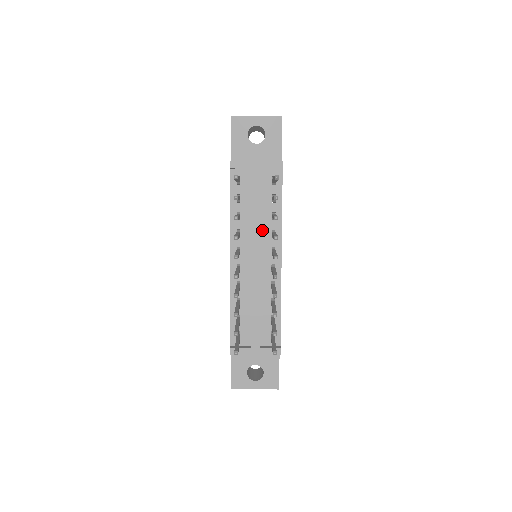
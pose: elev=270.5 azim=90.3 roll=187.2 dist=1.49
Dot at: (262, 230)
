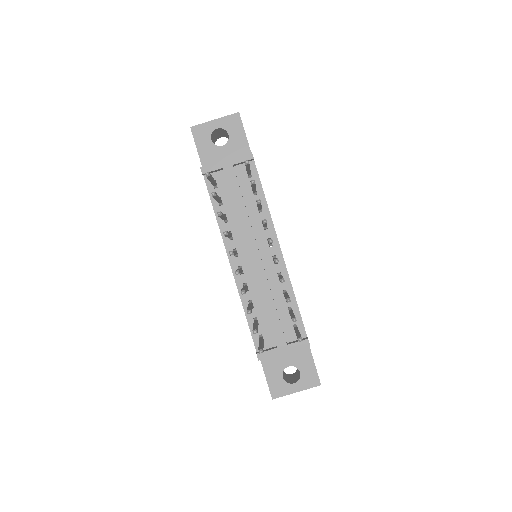
Dot at: (252, 225)
